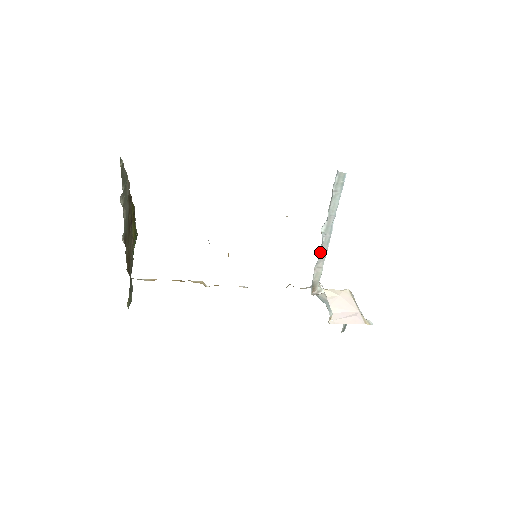
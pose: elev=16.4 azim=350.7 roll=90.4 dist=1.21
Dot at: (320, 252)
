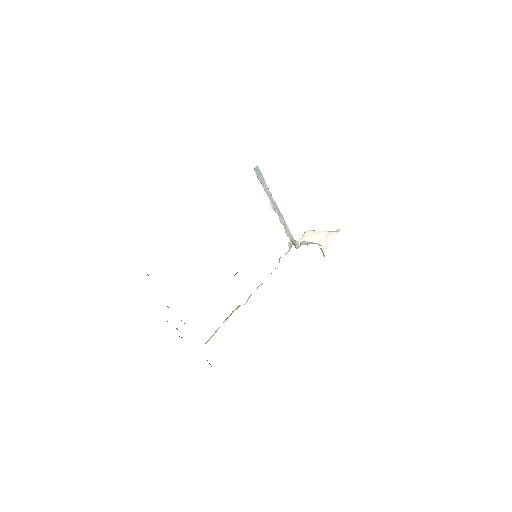
Dot at: (281, 221)
